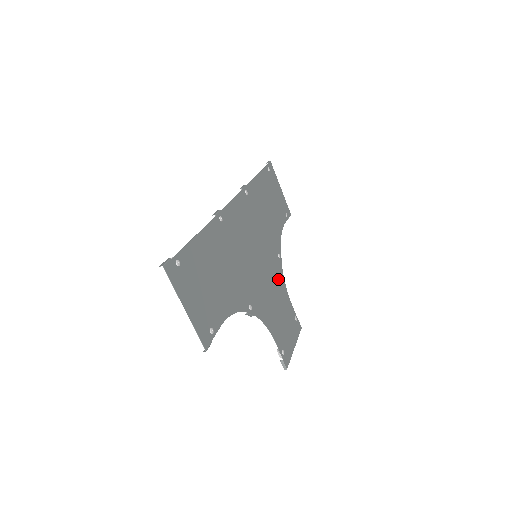
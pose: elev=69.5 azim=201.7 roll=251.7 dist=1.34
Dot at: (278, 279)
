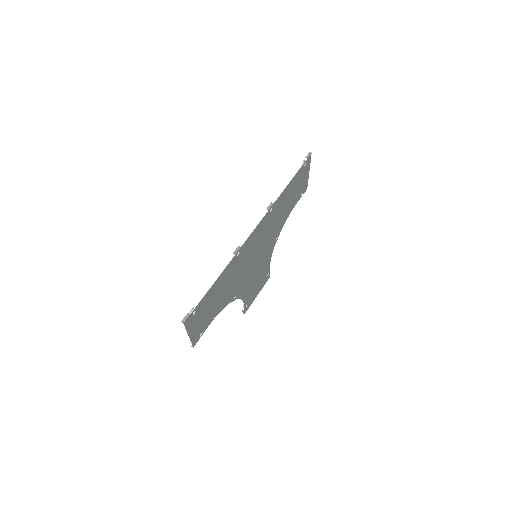
Dot at: (267, 257)
